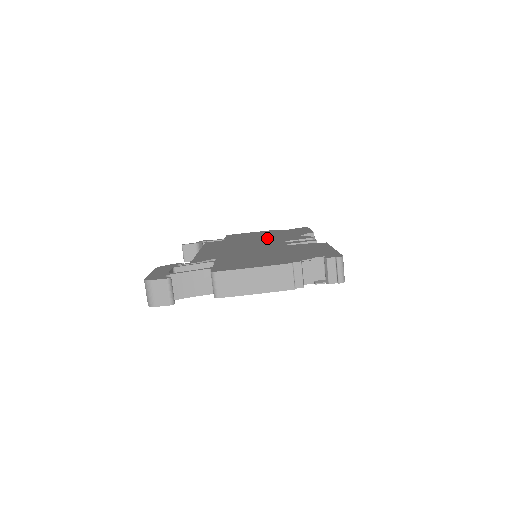
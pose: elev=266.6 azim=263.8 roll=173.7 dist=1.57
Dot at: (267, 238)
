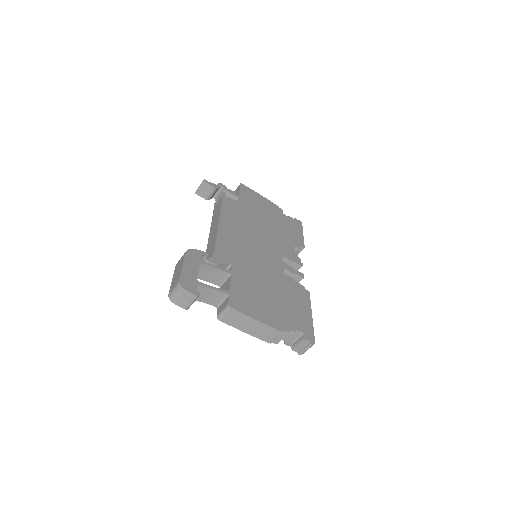
Dot at: (271, 232)
